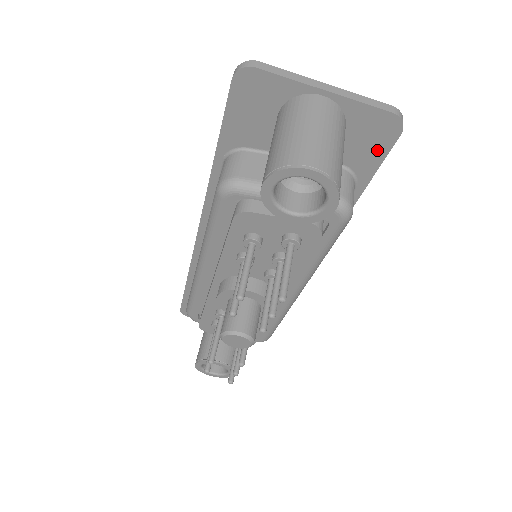
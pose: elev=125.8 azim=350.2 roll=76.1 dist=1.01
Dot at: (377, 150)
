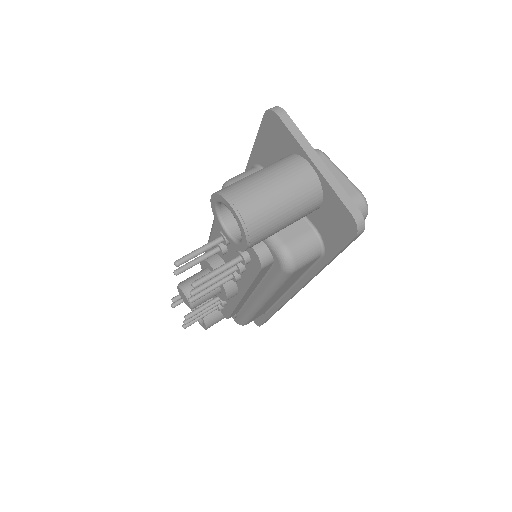
Dot at: (340, 237)
